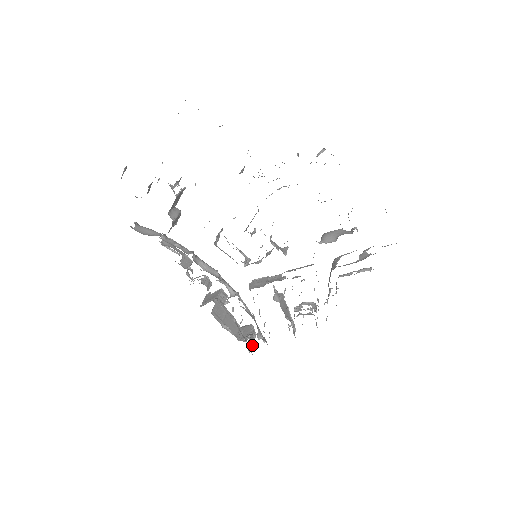
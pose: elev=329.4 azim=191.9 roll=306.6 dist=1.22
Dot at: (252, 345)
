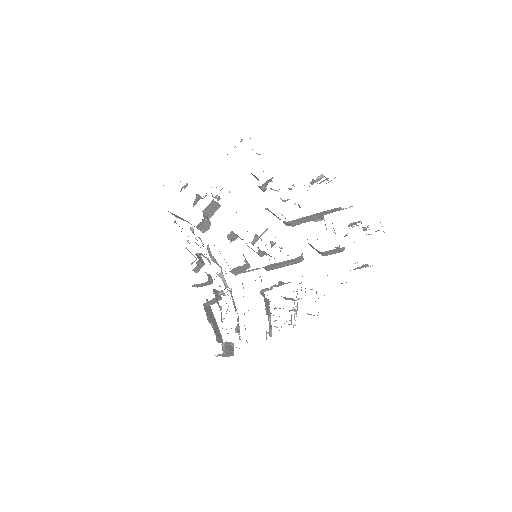
Dot at: (227, 353)
